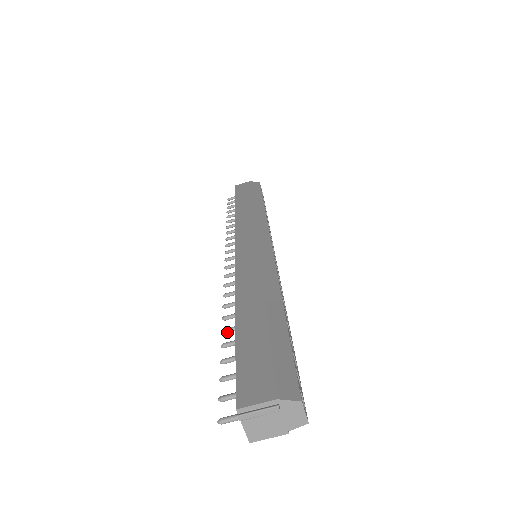
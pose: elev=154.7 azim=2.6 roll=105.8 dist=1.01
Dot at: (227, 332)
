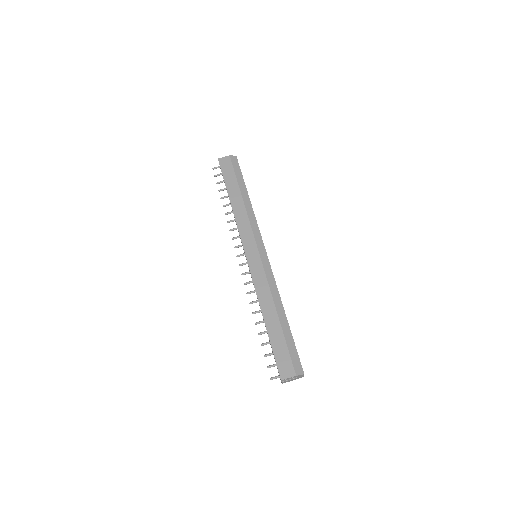
Dot at: occluded
